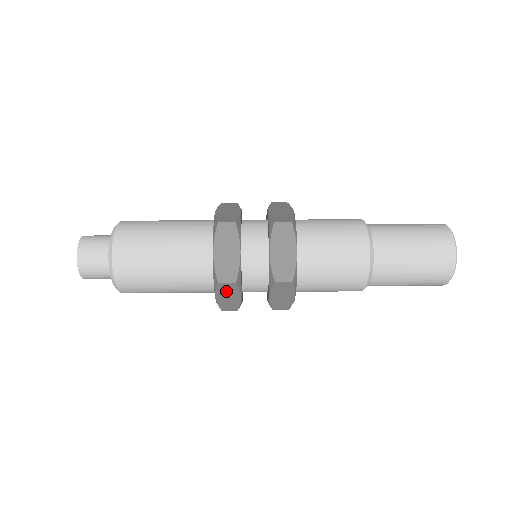
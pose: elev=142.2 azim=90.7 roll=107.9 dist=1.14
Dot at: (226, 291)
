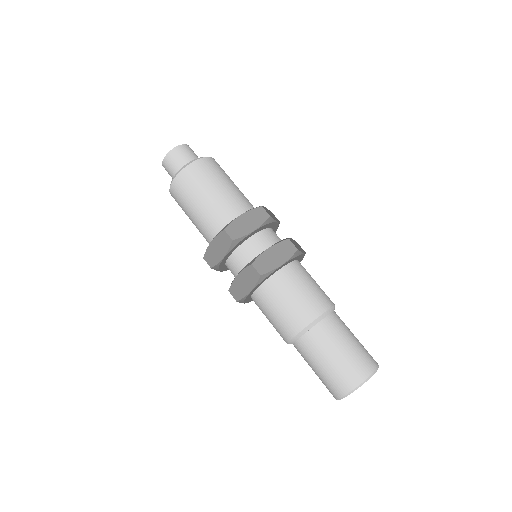
Dot at: occluded
